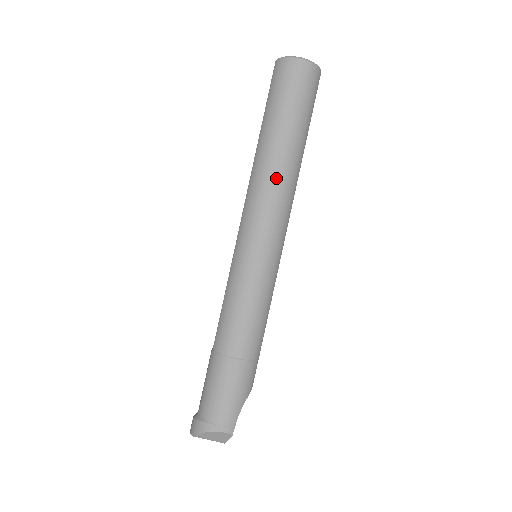
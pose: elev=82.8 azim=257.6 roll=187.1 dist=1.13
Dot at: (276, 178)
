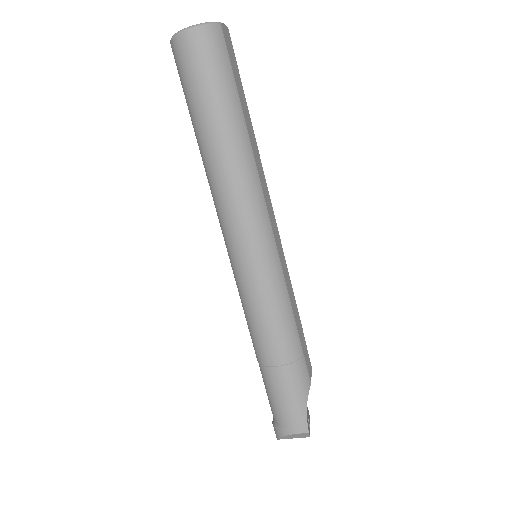
Dot at: (227, 177)
